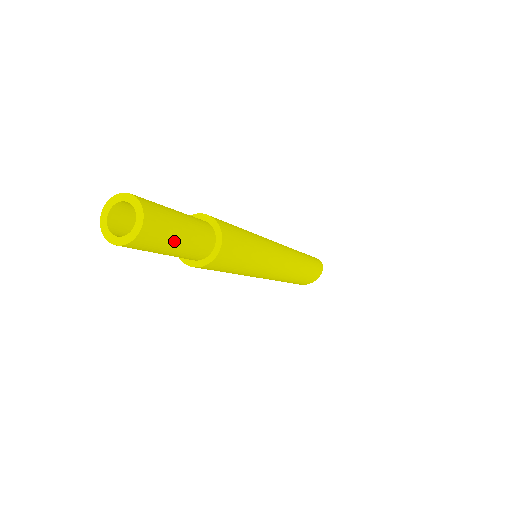
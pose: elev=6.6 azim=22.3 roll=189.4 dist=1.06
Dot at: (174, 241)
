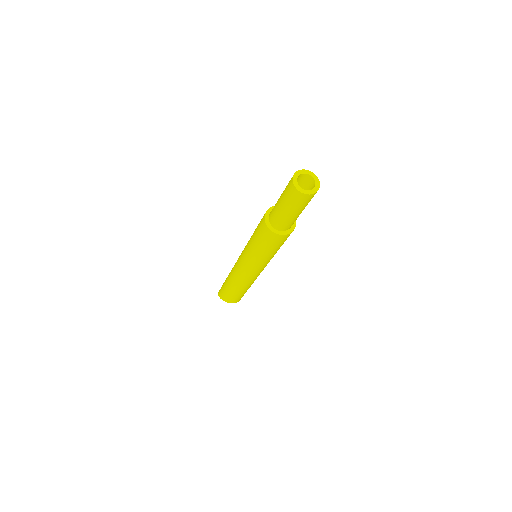
Dot at: occluded
